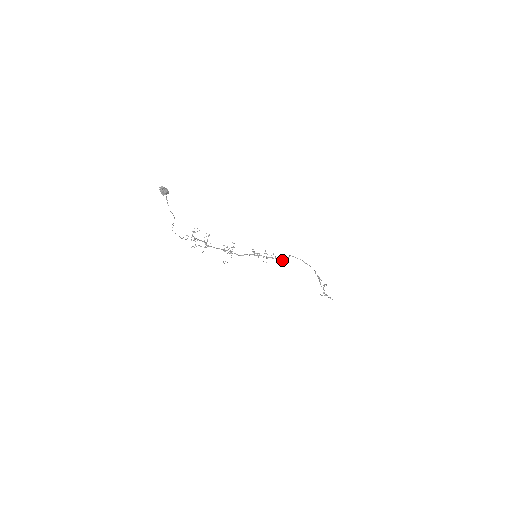
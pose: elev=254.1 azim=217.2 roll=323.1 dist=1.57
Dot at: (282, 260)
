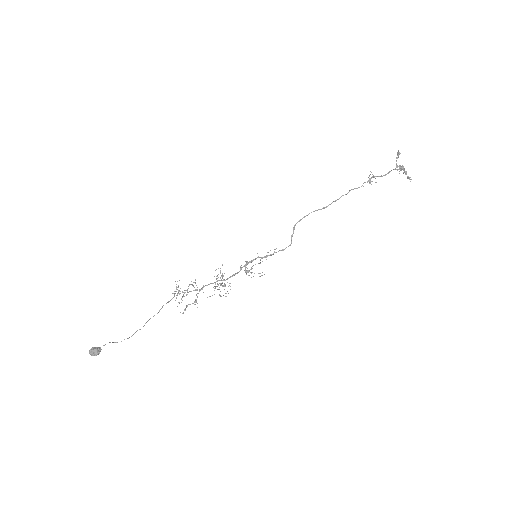
Dot at: (285, 248)
